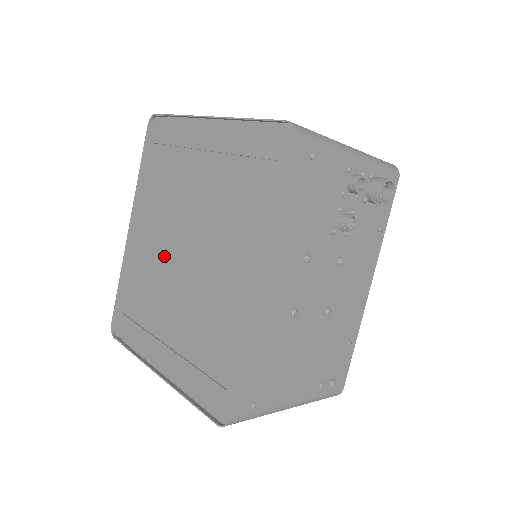
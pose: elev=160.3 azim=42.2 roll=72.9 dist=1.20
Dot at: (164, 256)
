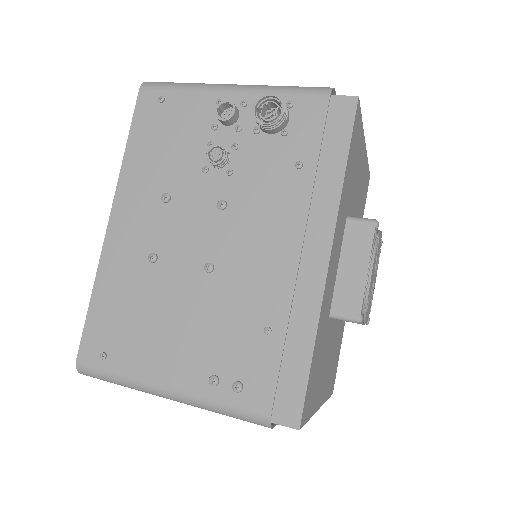
Dot at: occluded
